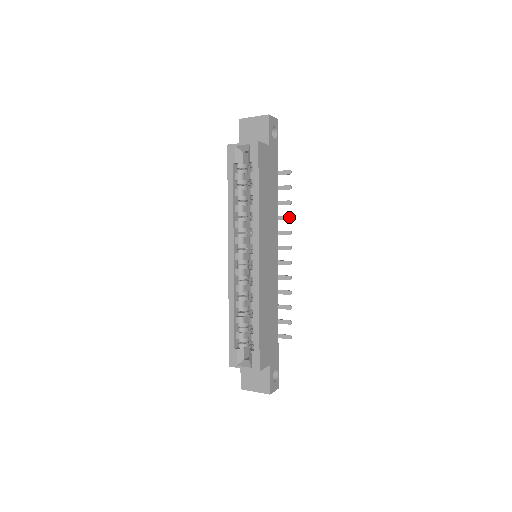
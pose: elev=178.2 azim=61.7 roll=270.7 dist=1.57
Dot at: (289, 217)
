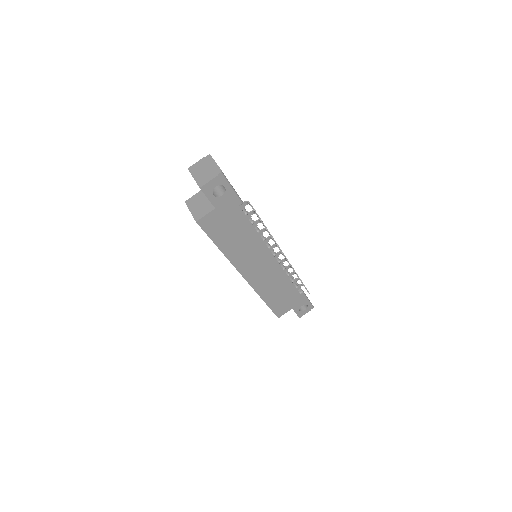
Dot at: occluded
